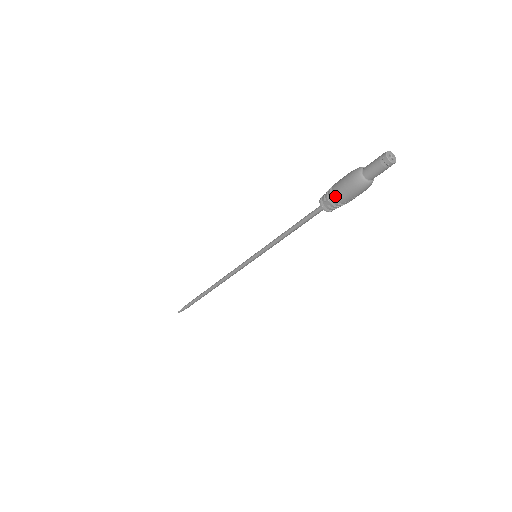
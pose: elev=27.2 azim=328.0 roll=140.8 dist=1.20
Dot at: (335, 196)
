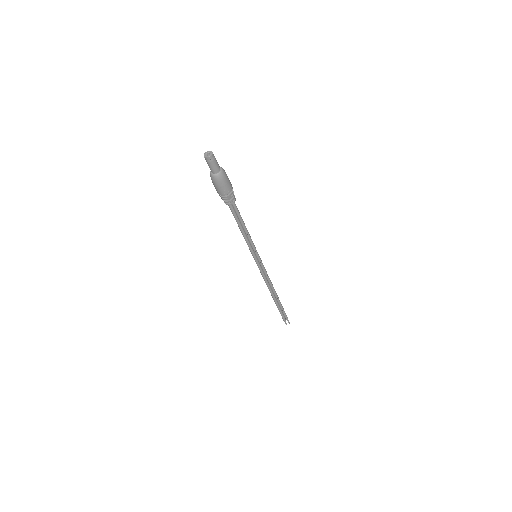
Dot at: occluded
